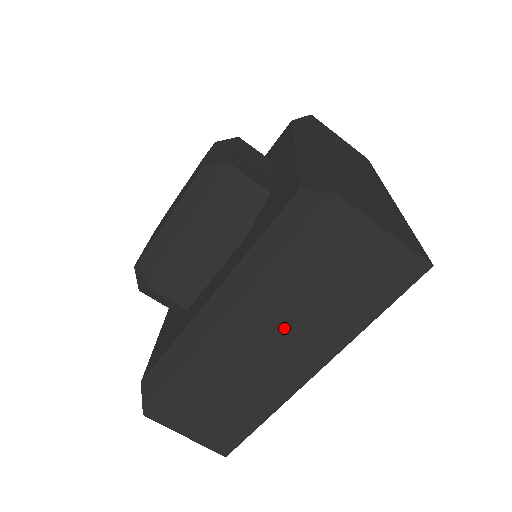
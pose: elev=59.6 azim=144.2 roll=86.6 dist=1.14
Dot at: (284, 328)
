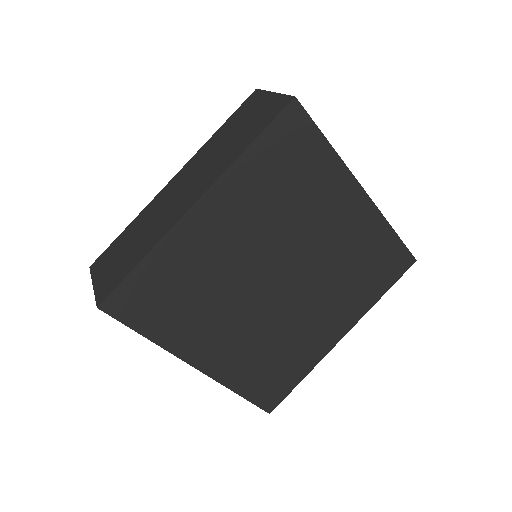
Dot at: (198, 171)
